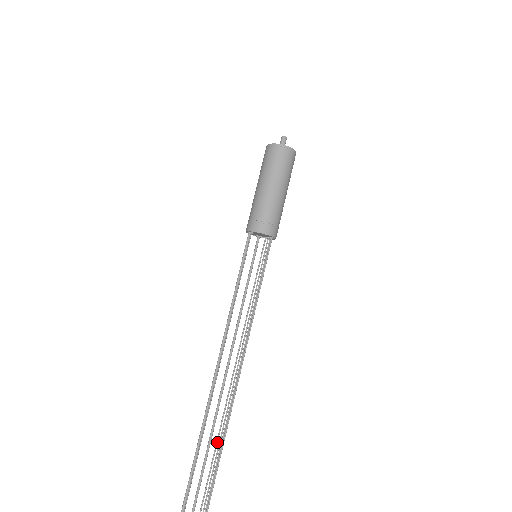
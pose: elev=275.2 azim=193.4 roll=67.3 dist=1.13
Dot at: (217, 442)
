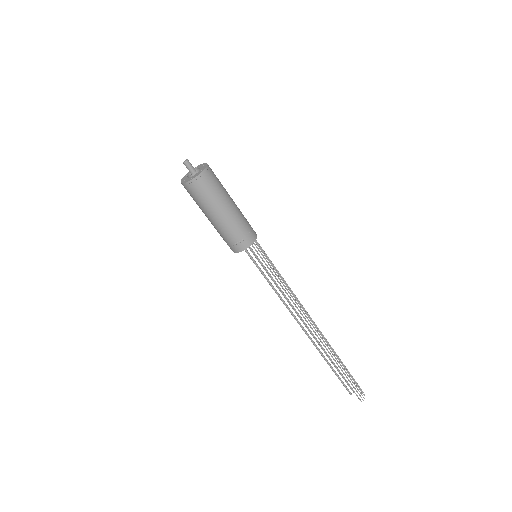
Dot at: (339, 359)
